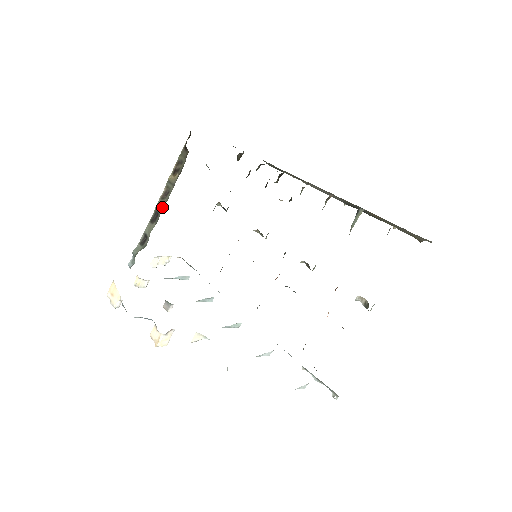
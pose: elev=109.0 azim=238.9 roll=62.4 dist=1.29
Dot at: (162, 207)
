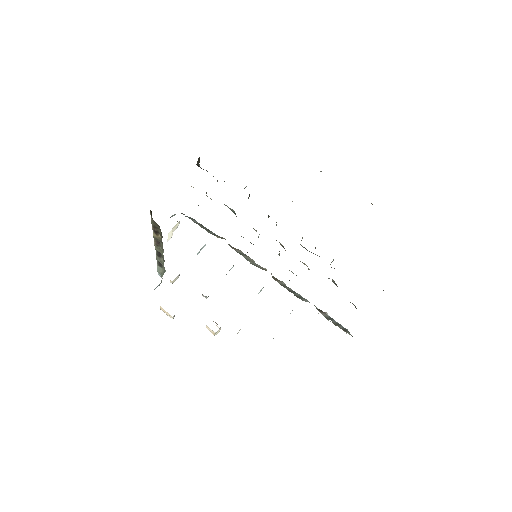
Dot at: (161, 252)
